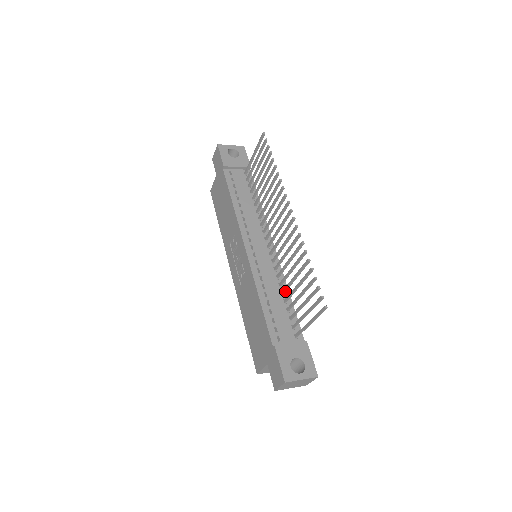
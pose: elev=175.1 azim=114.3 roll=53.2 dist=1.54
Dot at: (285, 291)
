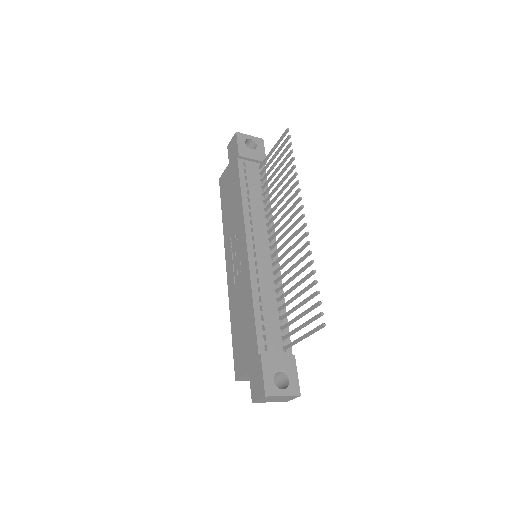
Dot at: (281, 299)
